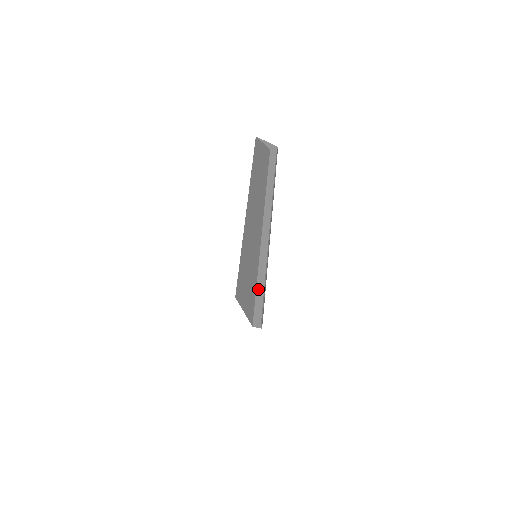
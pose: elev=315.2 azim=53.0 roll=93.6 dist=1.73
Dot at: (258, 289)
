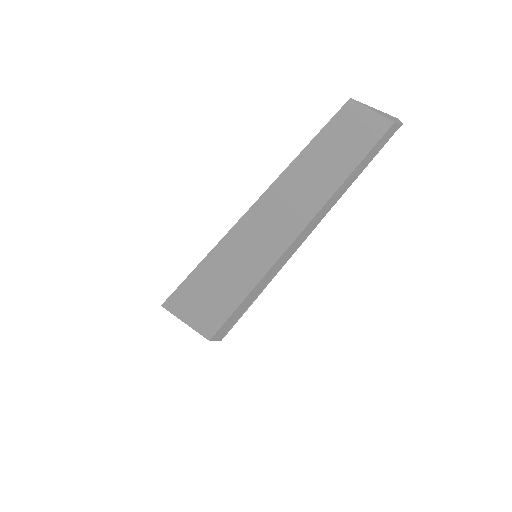
Dot at: (249, 297)
